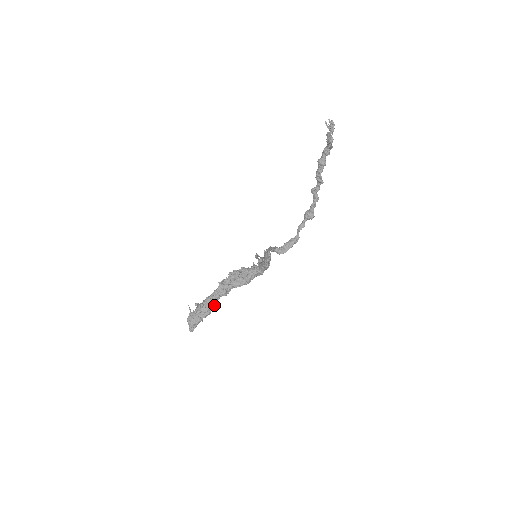
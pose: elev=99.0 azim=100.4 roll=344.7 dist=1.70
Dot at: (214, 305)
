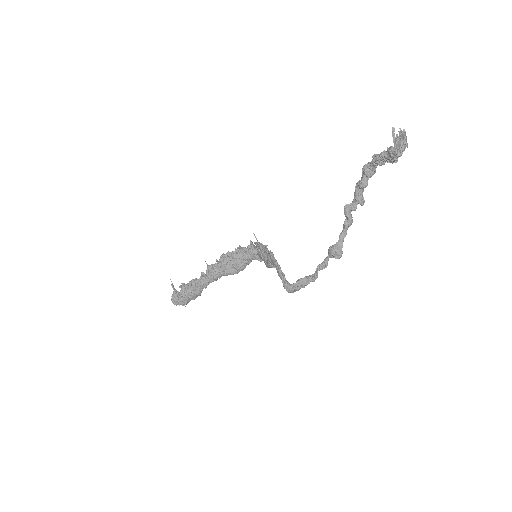
Dot at: (202, 289)
